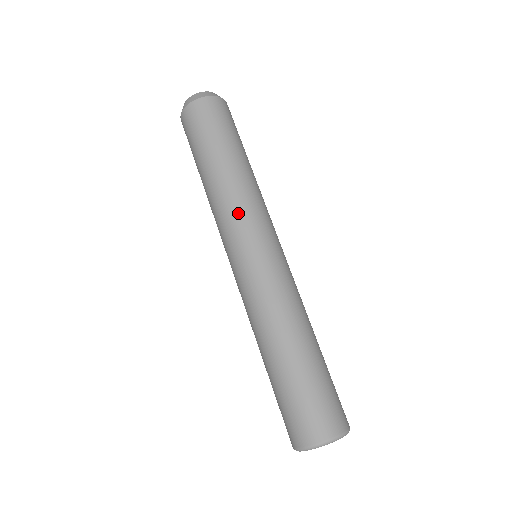
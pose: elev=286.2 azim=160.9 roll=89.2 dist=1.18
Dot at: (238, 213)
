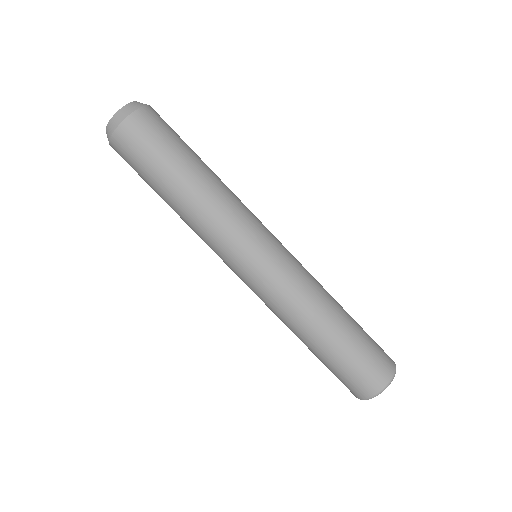
Dot at: (214, 242)
